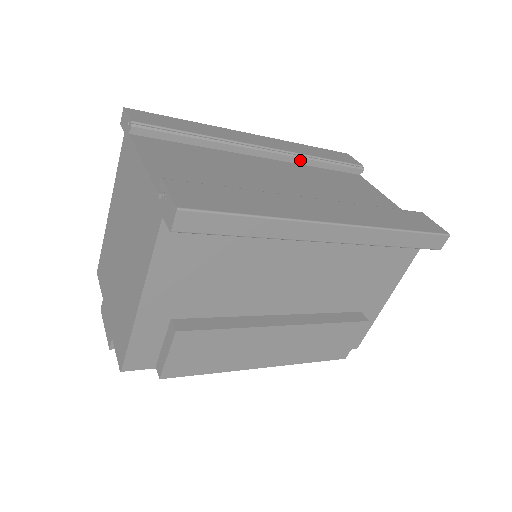
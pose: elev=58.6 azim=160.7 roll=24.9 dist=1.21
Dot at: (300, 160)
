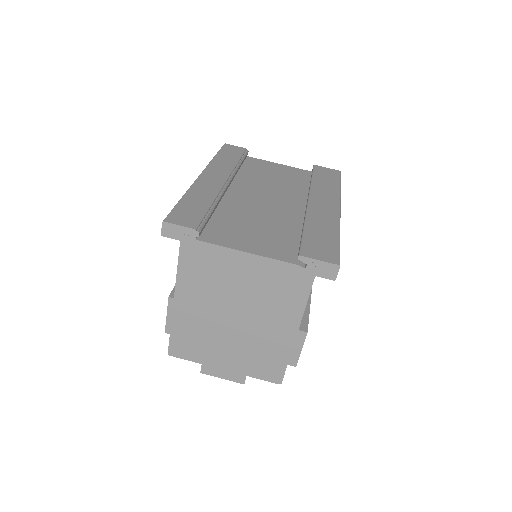
Dot at: (236, 173)
